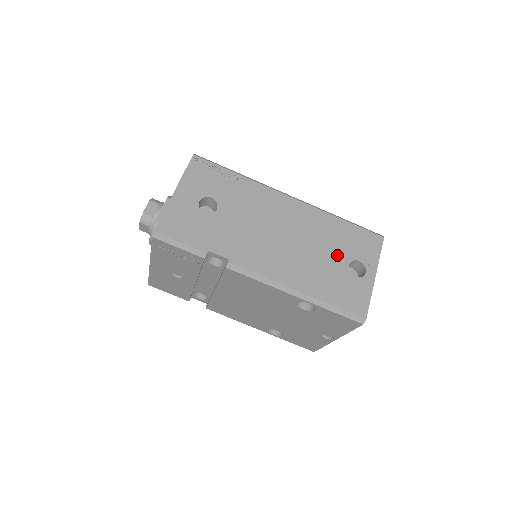
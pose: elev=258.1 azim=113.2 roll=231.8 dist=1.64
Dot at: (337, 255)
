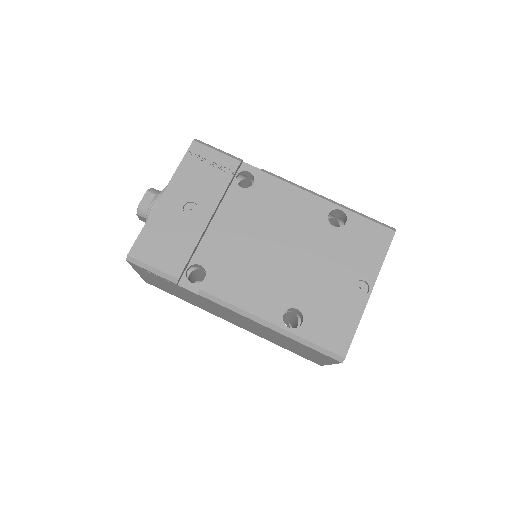
Dot at: occluded
